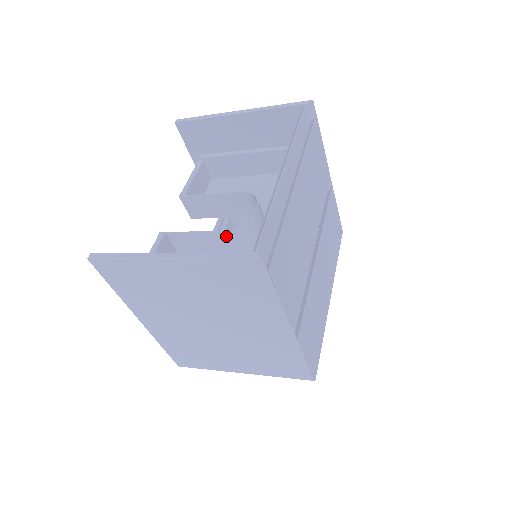
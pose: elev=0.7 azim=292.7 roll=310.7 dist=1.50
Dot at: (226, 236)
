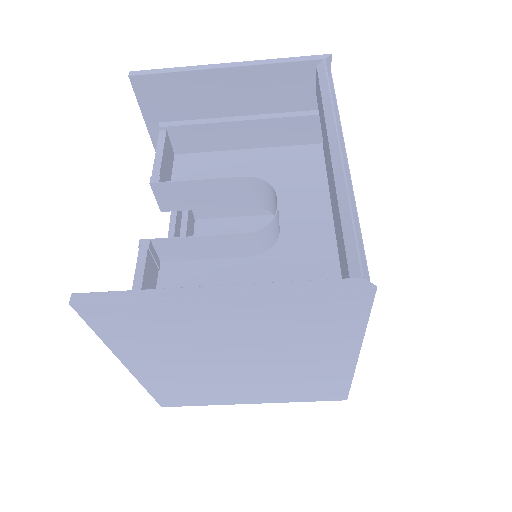
Dot at: (243, 240)
